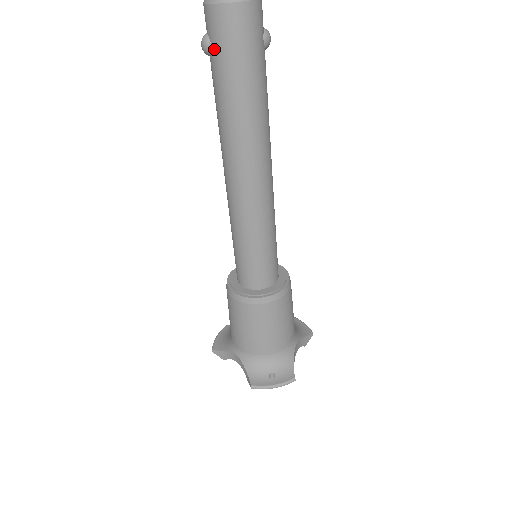
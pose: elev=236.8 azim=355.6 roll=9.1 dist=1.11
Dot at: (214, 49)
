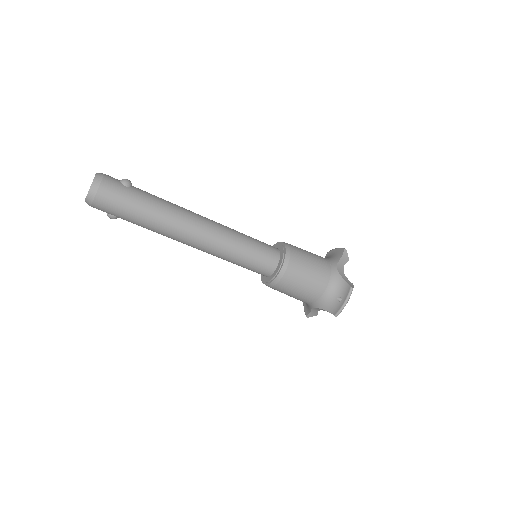
Dot at: (115, 215)
